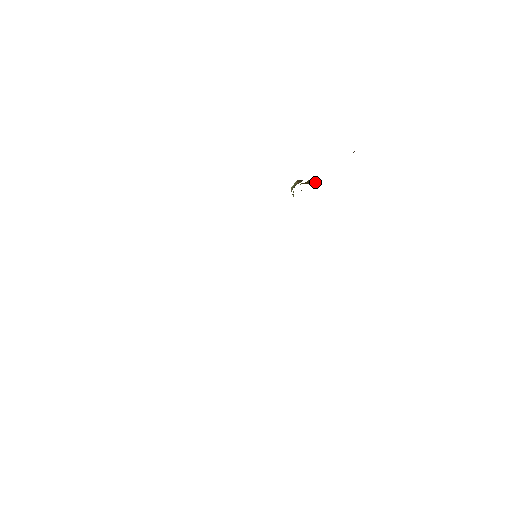
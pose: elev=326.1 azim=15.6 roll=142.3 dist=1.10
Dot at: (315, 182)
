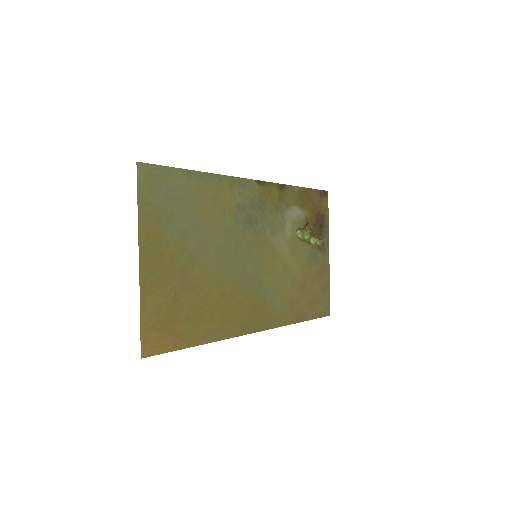
Dot at: (310, 223)
